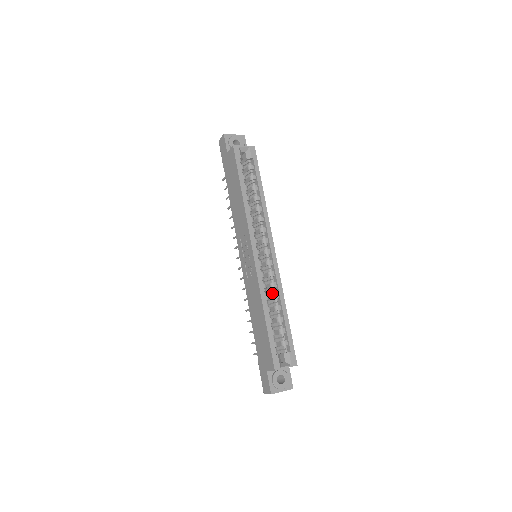
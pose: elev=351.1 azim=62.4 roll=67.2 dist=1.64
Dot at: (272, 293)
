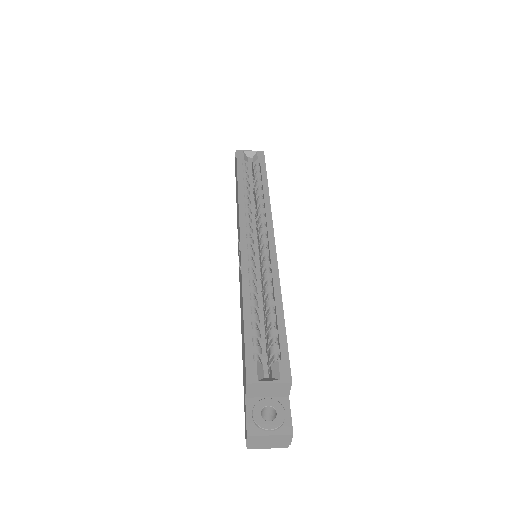
Dot at: (266, 288)
